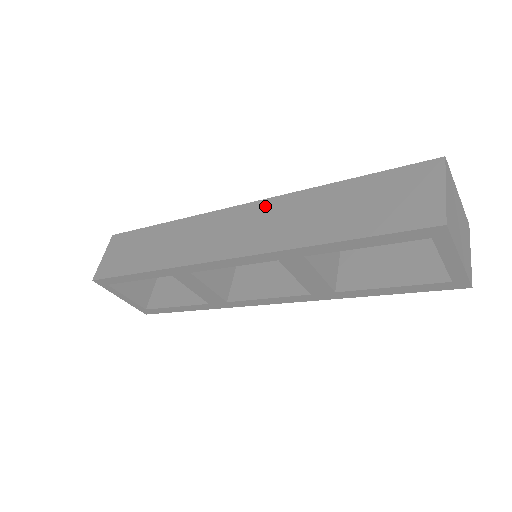
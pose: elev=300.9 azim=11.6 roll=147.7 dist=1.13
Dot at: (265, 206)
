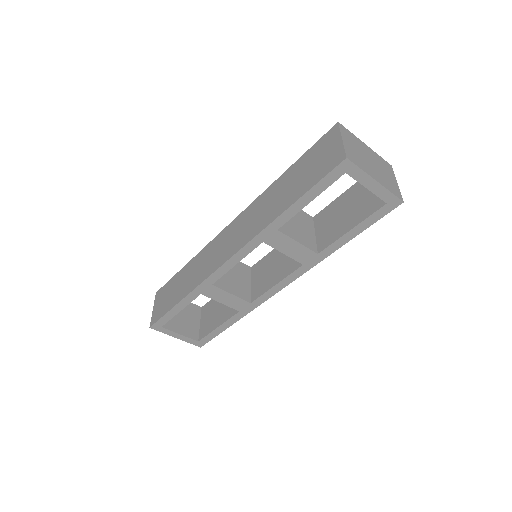
Dot at: (245, 214)
